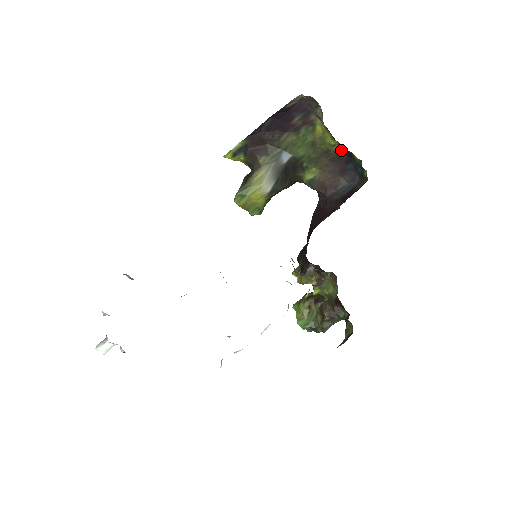
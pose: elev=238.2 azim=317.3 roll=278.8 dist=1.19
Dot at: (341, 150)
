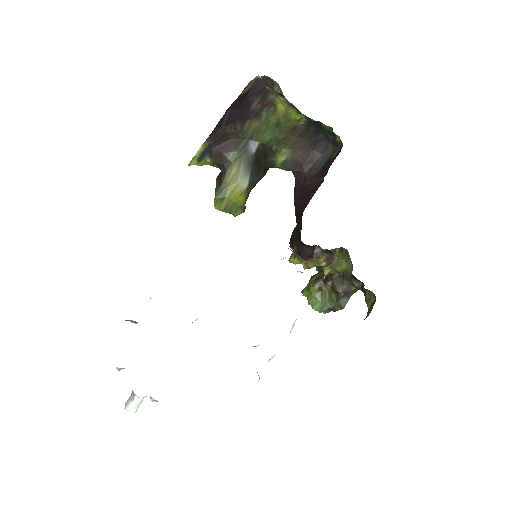
Dot at: (308, 122)
